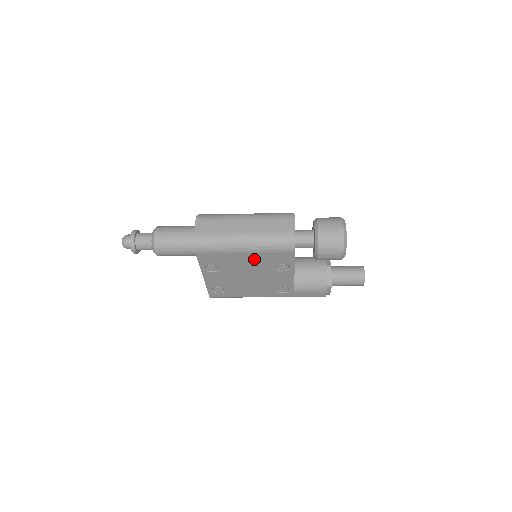
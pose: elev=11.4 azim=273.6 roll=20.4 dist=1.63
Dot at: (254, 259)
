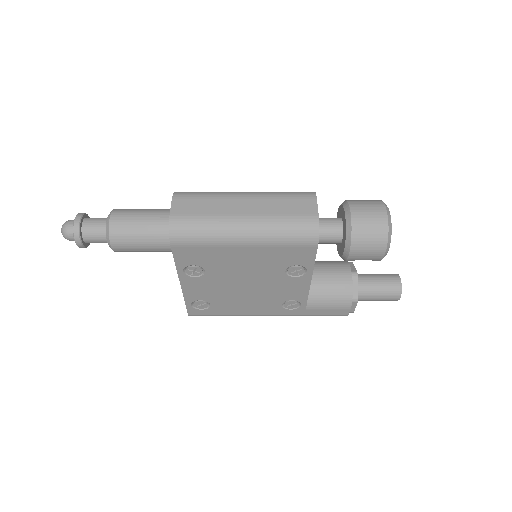
Dot at: (256, 257)
